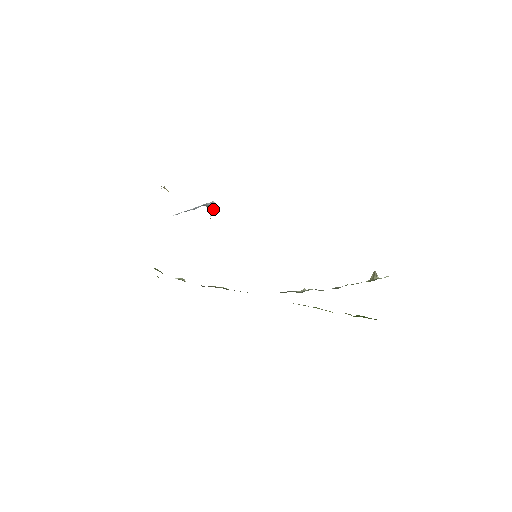
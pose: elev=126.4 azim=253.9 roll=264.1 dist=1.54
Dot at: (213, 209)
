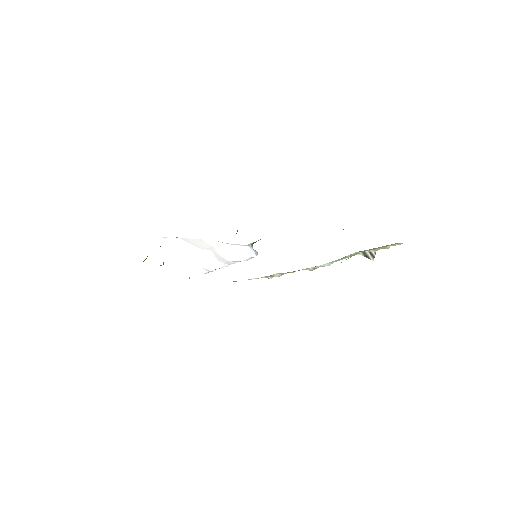
Dot at: (254, 250)
